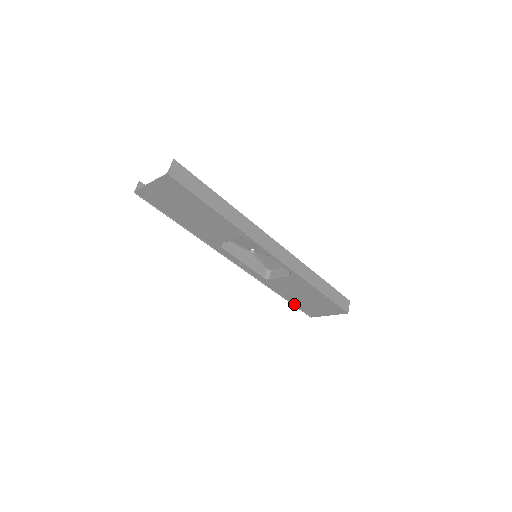
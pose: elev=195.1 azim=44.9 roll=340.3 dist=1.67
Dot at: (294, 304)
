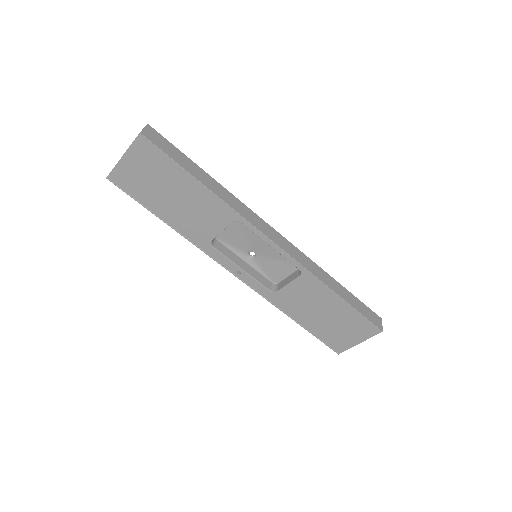
Dot at: (313, 333)
